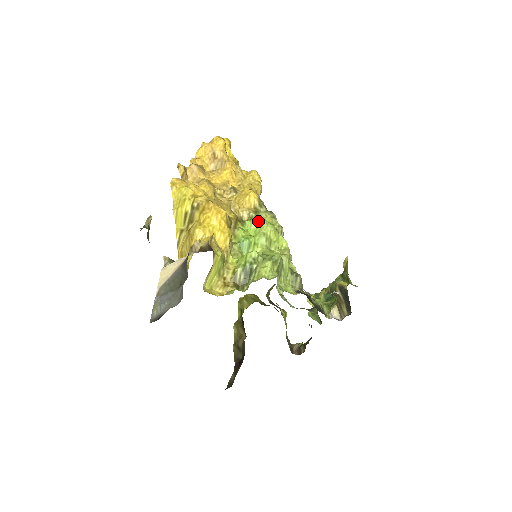
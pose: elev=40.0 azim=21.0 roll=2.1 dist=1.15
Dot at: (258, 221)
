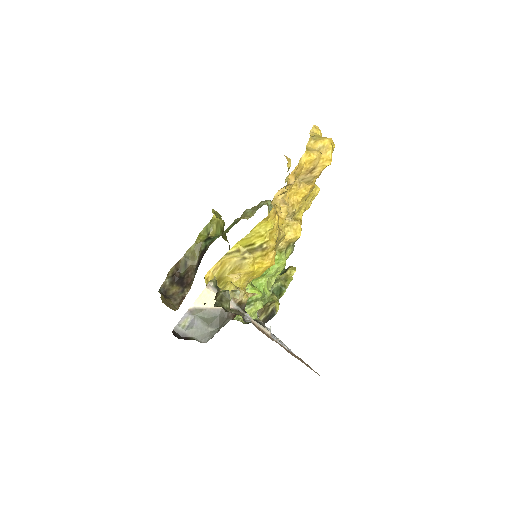
Dot at: (282, 260)
